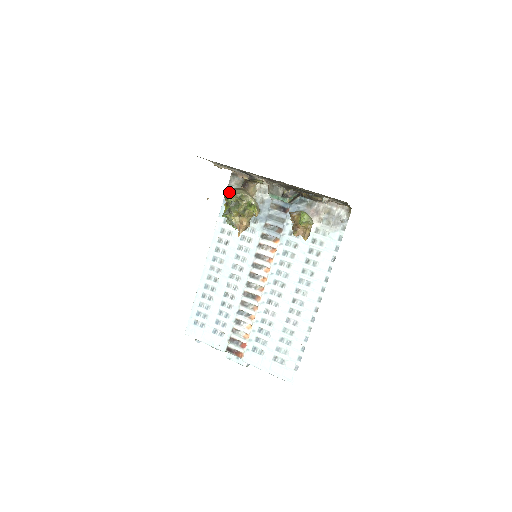
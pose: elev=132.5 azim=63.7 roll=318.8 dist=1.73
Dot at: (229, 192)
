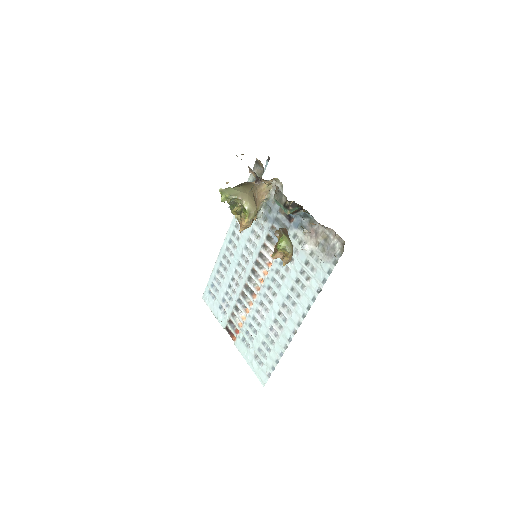
Dot at: (224, 191)
